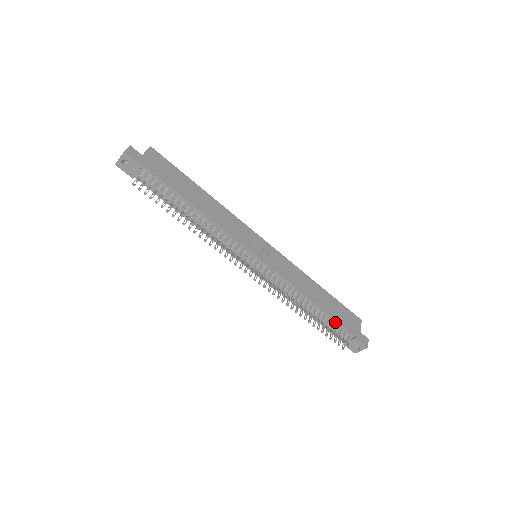
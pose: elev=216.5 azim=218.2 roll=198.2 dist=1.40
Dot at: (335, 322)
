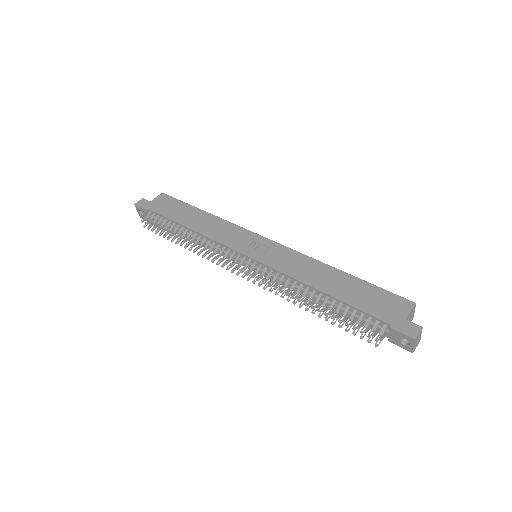
Dot at: (356, 310)
